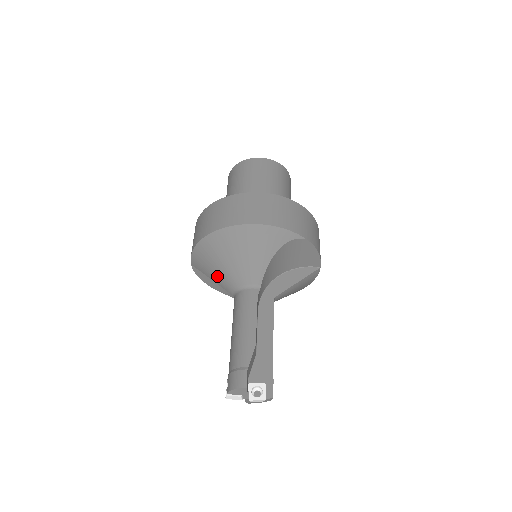
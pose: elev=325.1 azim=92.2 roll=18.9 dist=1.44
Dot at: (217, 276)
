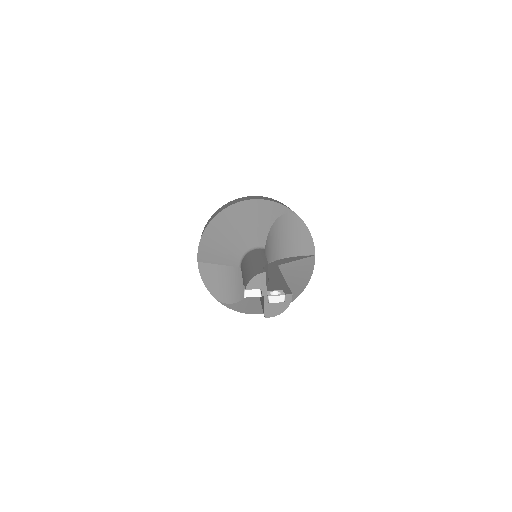
Dot at: (223, 253)
